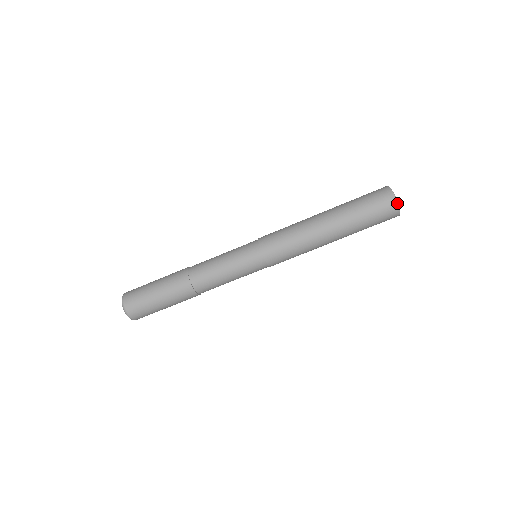
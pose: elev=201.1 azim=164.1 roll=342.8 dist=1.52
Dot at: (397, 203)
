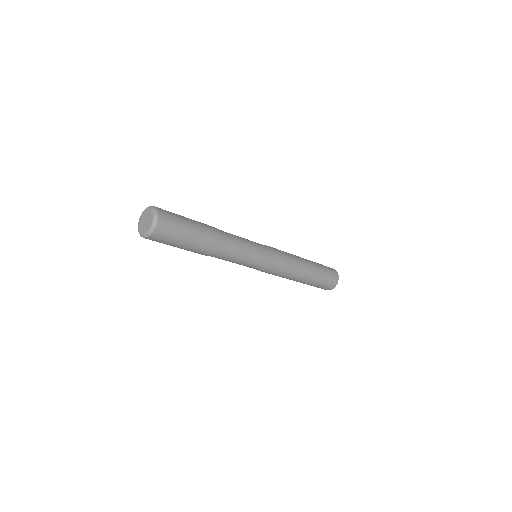
Dot at: occluded
